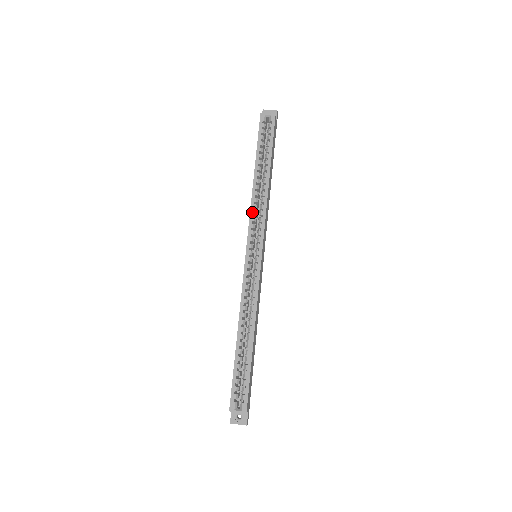
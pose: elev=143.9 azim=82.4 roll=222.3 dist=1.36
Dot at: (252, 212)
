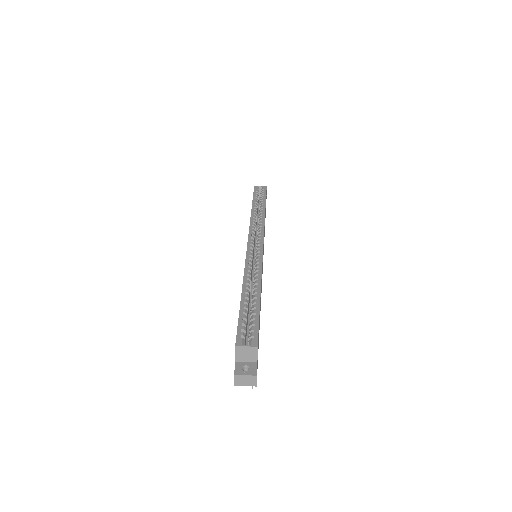
Dot at: (252, 224)
